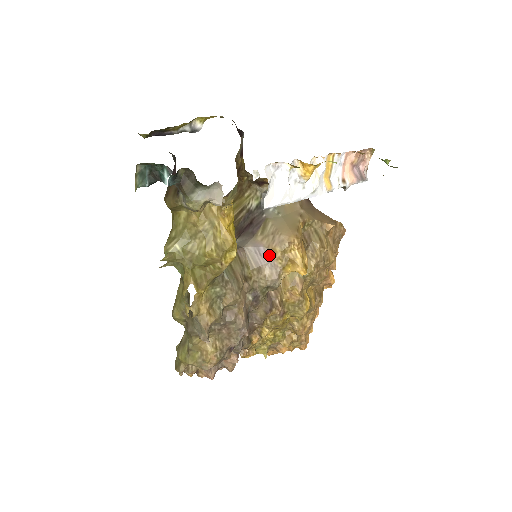
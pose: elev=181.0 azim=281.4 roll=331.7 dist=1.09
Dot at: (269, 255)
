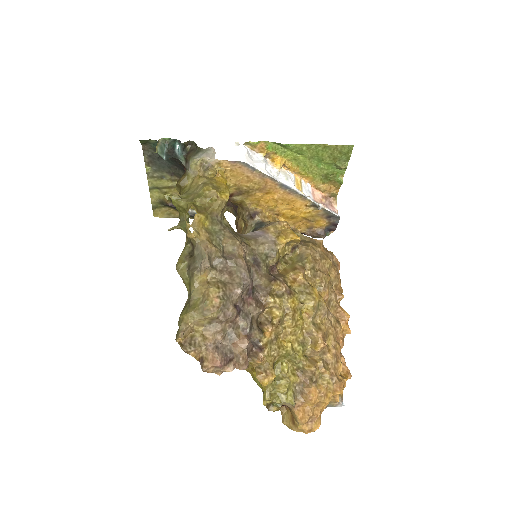
Dot at: (263, 233)
